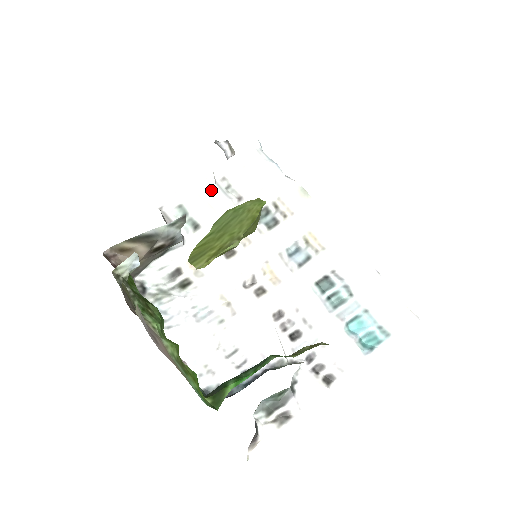
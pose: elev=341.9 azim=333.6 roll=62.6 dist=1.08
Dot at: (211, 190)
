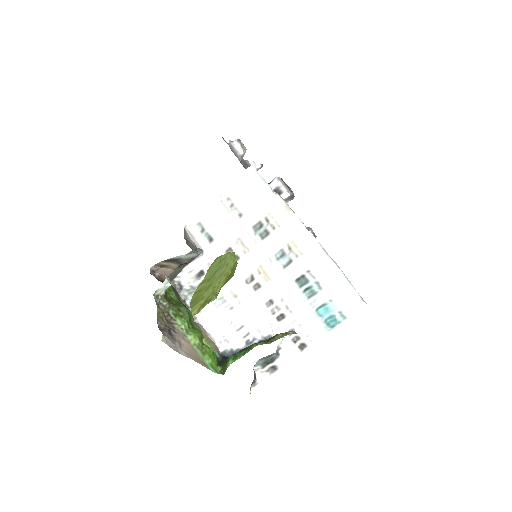
Dot at: (219, 210)
